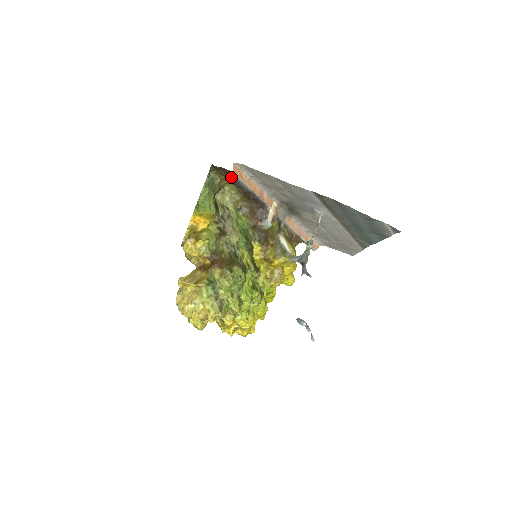
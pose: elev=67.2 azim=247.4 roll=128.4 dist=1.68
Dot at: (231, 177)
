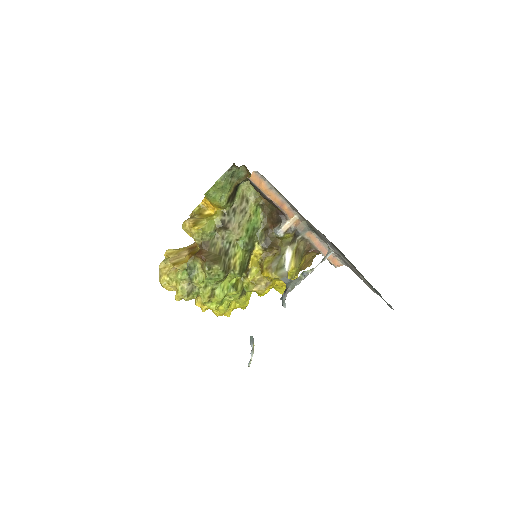
Dot at: (250, 181)
